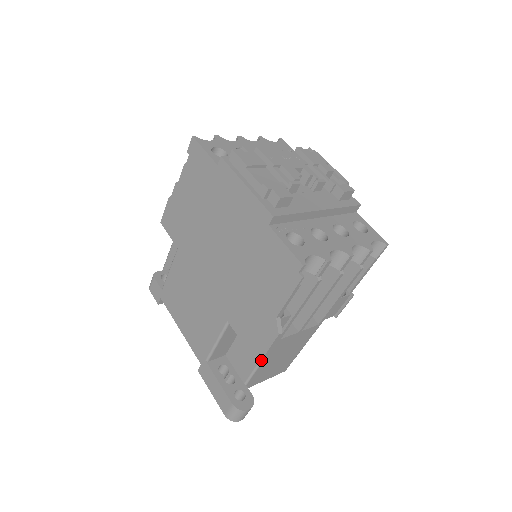
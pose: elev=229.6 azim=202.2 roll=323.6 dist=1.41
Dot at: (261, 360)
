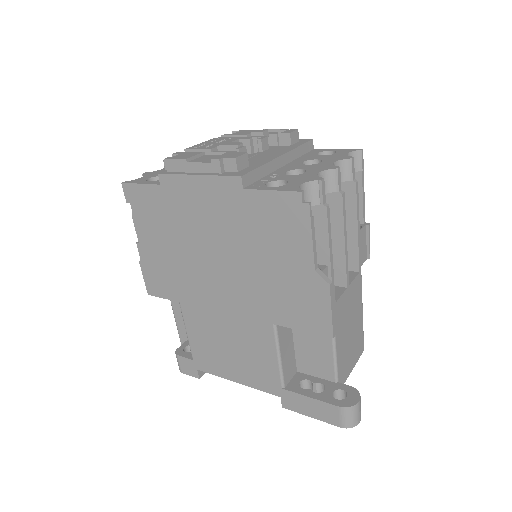
Dot at: (332, 329)
